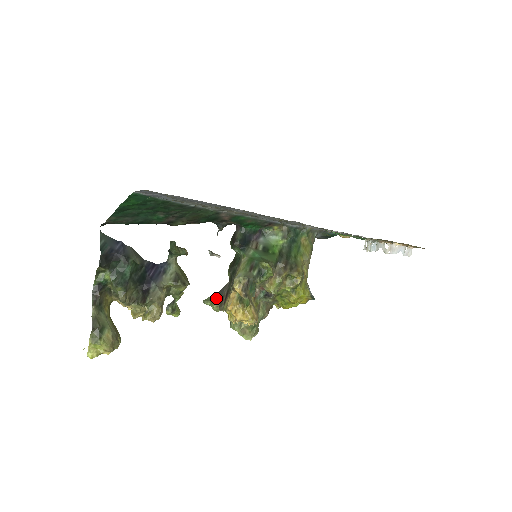
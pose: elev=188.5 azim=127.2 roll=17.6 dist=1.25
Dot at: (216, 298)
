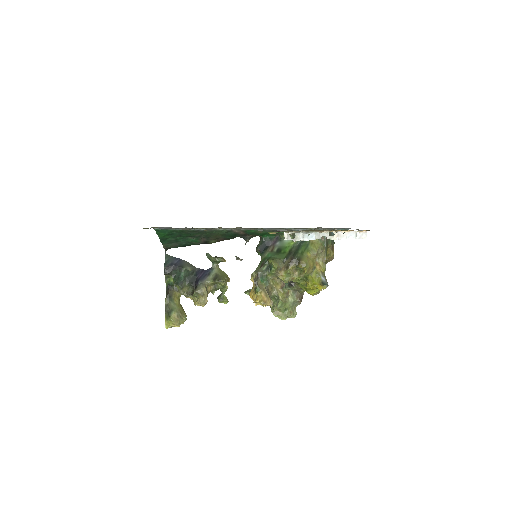
Dot at: occluded
